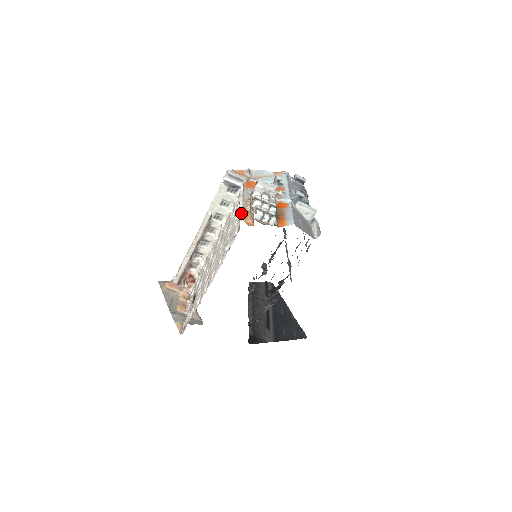
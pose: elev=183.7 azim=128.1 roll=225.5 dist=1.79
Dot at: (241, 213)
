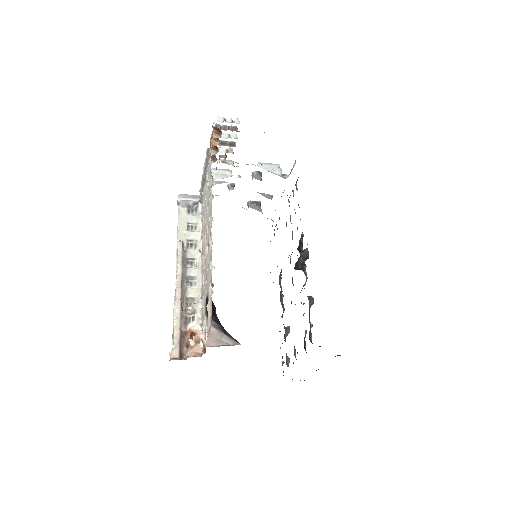
Dot at: (206, 155)
